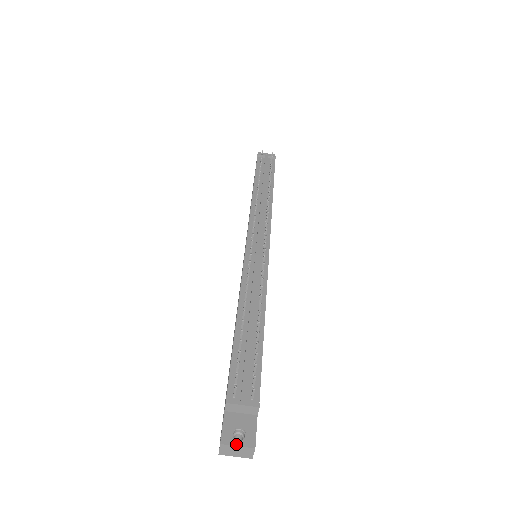
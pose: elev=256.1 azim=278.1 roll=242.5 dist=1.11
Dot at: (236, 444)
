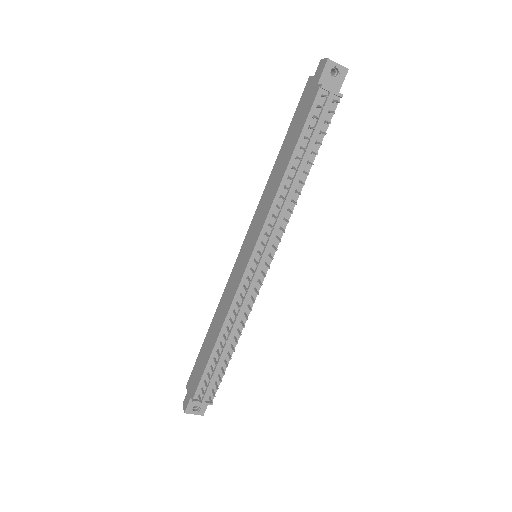
Dot at: occluded
